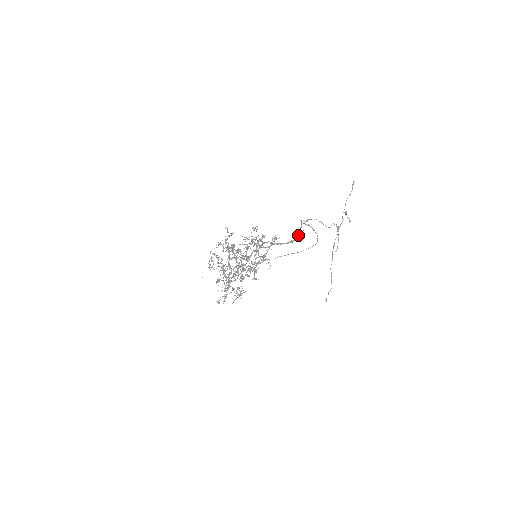
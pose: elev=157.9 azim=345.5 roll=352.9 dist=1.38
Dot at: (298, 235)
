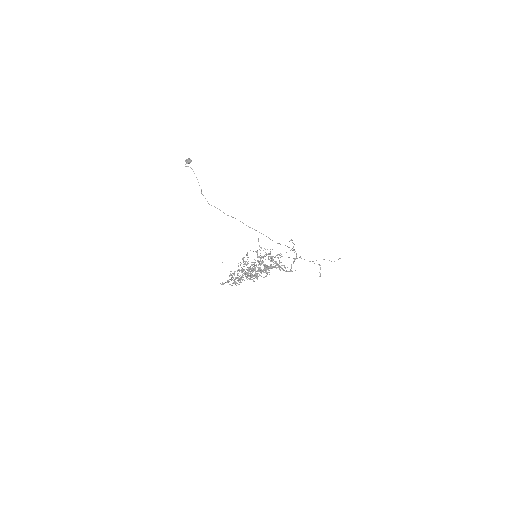
Dot at: occluded
